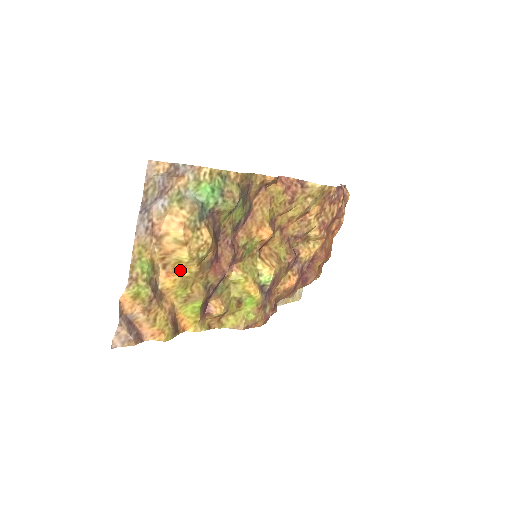
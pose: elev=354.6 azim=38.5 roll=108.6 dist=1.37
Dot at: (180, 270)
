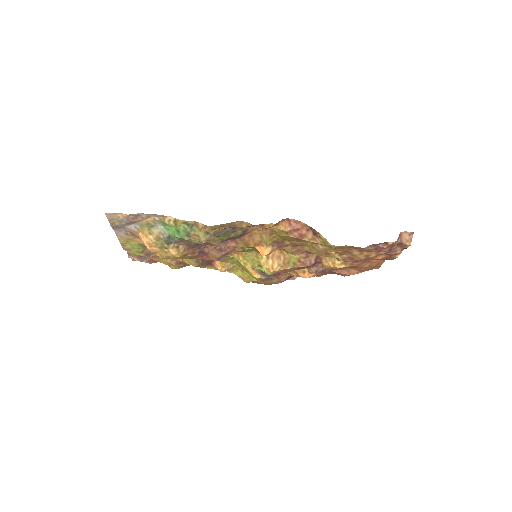
Dot at: occluded
